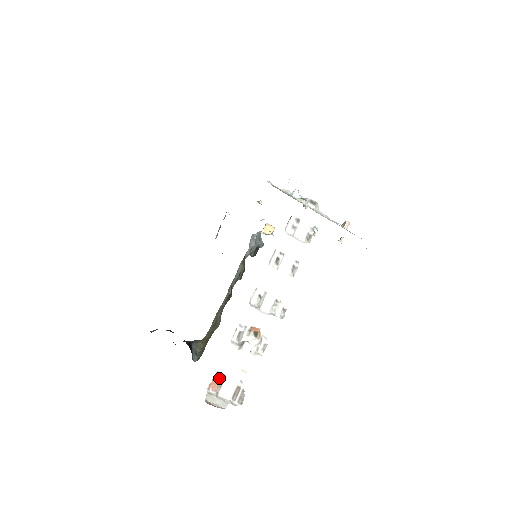
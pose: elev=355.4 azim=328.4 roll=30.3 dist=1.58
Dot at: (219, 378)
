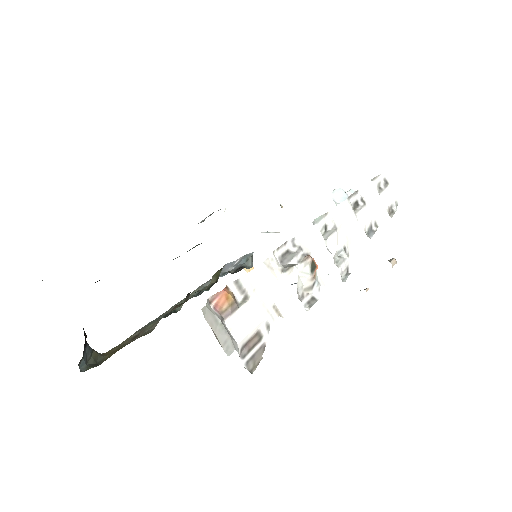
Dot at: (235, 295)
